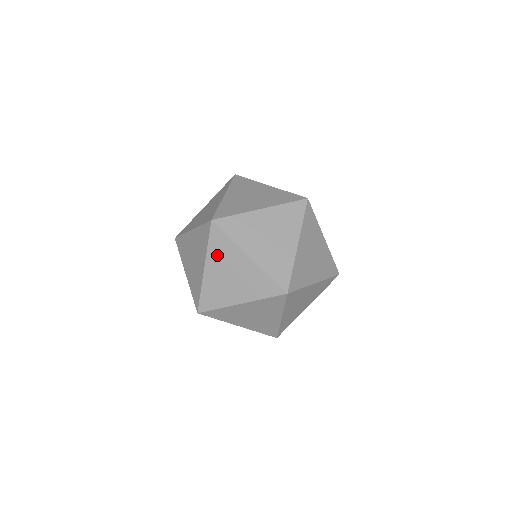
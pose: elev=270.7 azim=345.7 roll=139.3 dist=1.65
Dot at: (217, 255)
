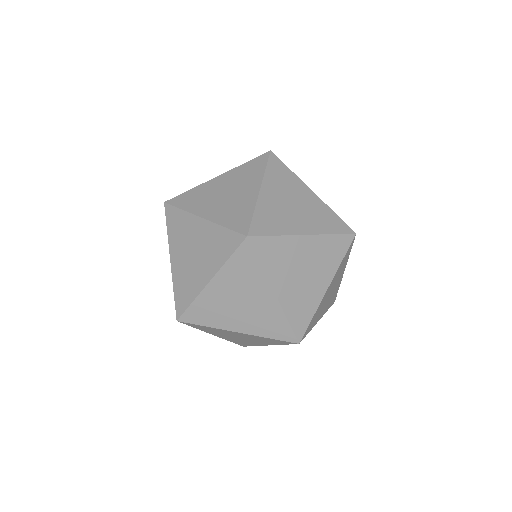
Dot at: (234, 275)
